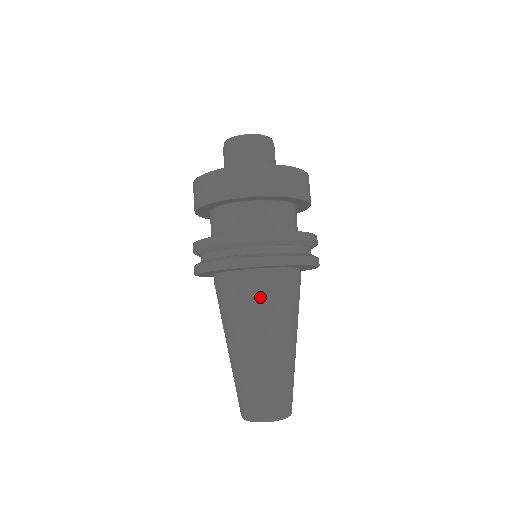
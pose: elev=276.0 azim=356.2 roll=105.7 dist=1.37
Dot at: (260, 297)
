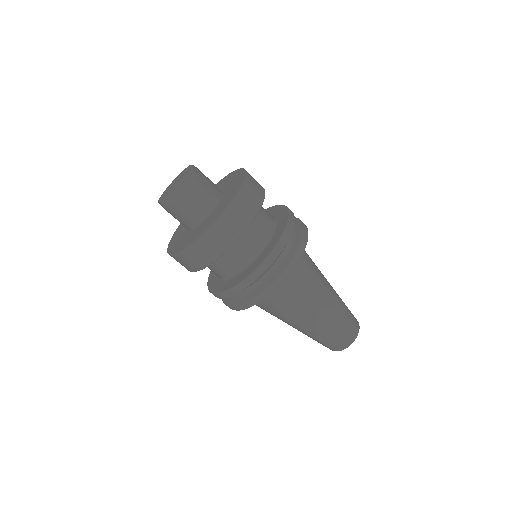
Dot at: (302, 279)
